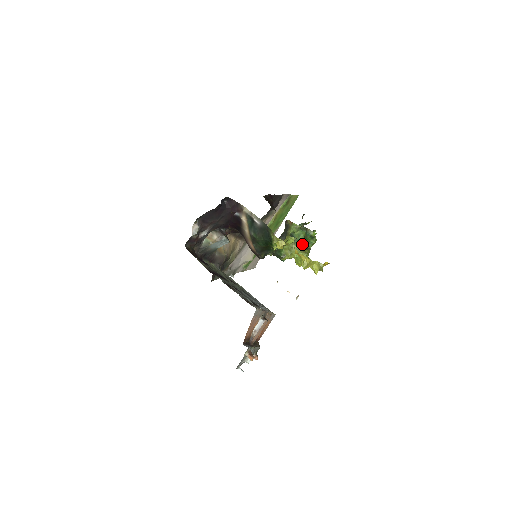
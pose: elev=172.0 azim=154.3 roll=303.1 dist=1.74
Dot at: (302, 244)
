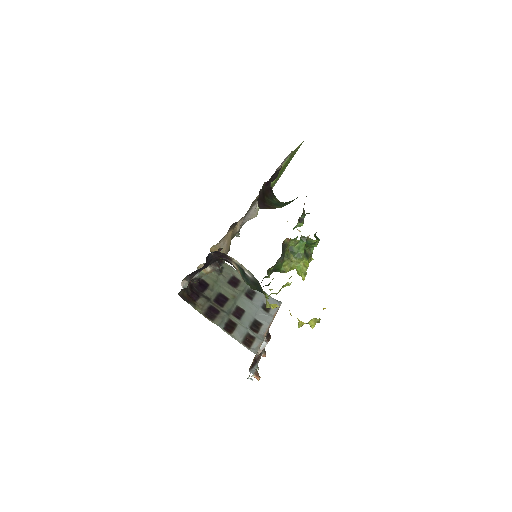
Dot at: (302, 258)
